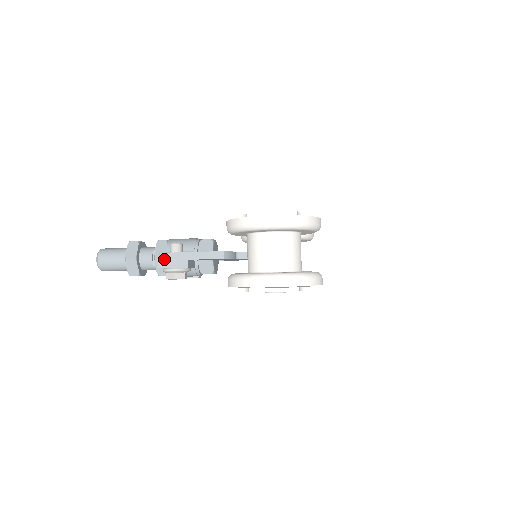
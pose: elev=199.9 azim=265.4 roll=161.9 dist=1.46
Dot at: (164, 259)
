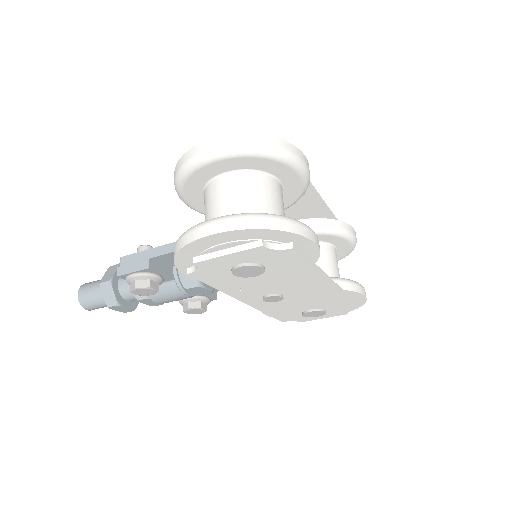
Dot at: (123, 264)
